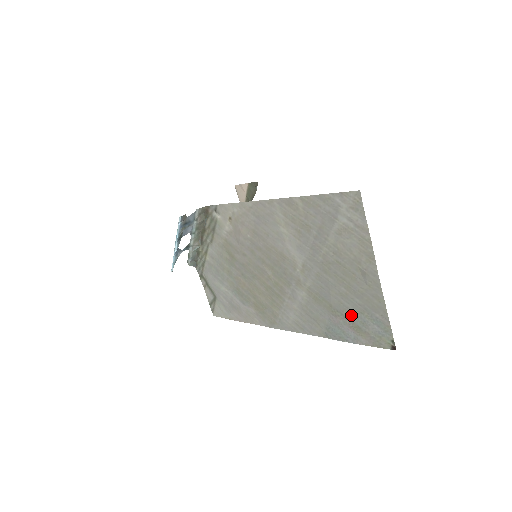
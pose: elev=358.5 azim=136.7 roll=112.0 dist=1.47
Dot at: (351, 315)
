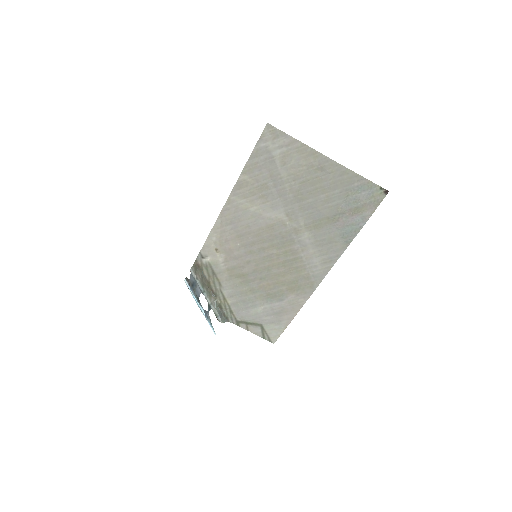
Dot at: (344, 206)
